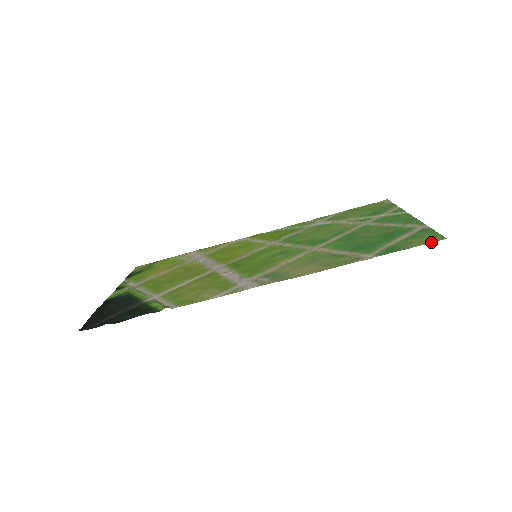
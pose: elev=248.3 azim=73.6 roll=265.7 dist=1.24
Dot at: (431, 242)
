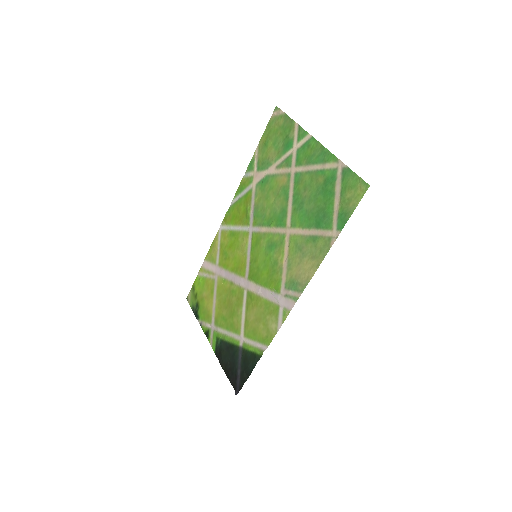
Dot at: (362, 196)
